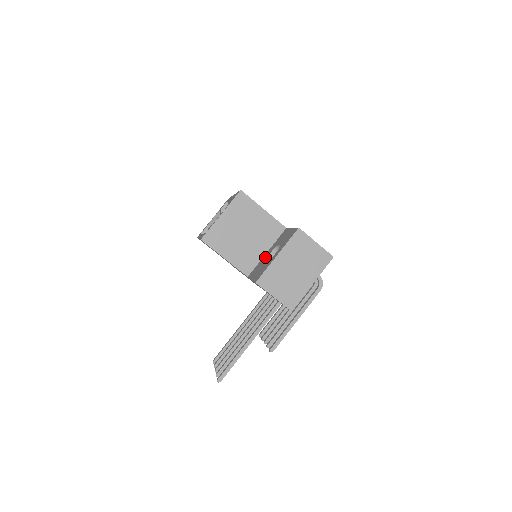
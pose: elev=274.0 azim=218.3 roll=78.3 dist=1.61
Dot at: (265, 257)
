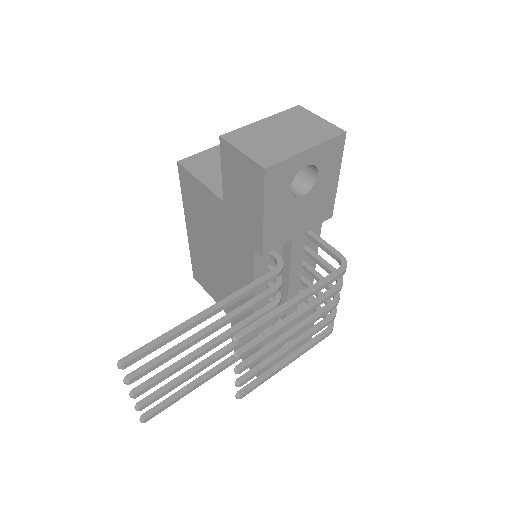
Dot at: occluded
